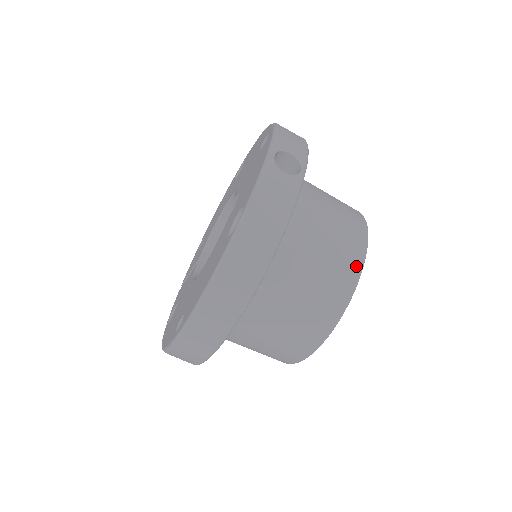
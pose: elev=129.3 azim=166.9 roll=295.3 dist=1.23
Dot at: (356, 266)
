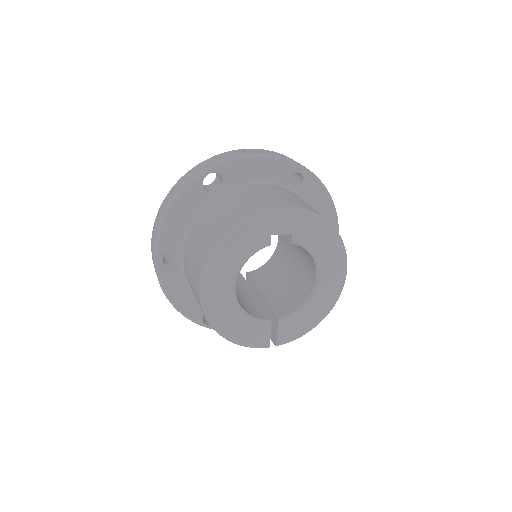
Dot at: (254, 212)
